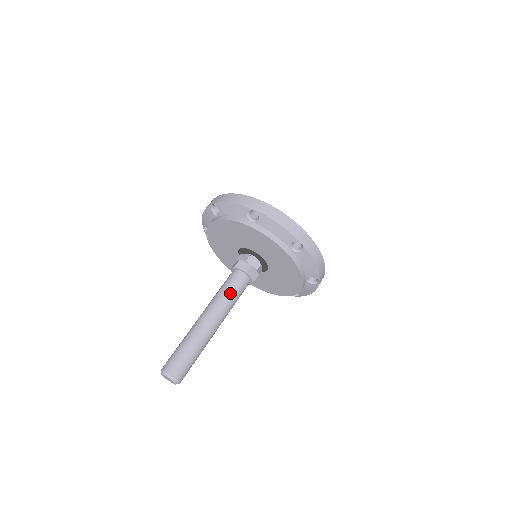
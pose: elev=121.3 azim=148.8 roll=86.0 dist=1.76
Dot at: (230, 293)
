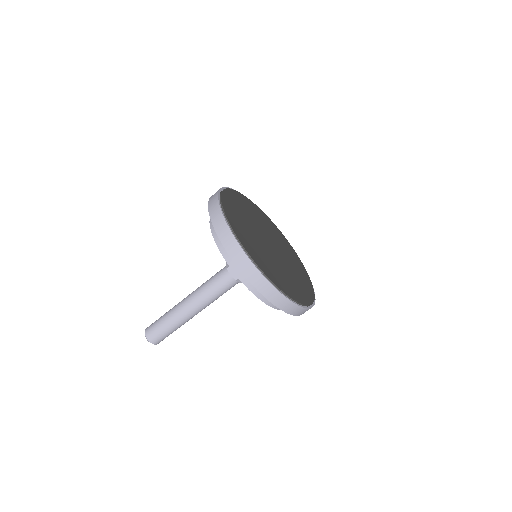
Dot at: occluded
